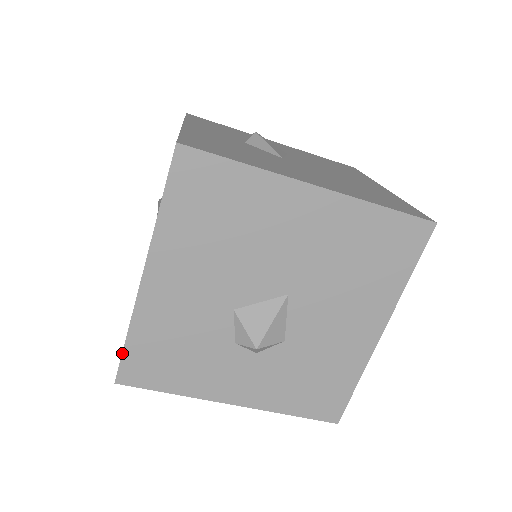
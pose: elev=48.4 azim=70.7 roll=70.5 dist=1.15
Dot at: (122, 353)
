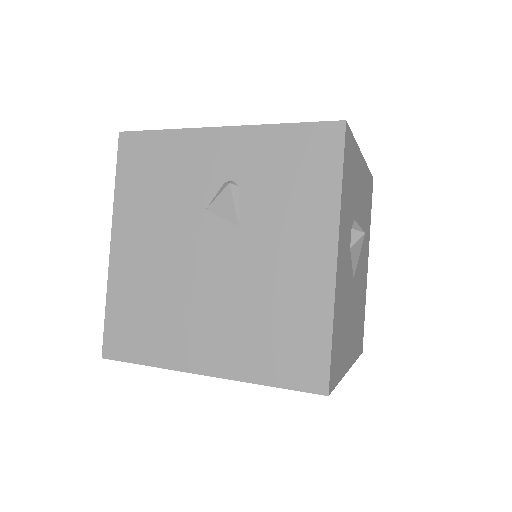
Dot at: occluded
